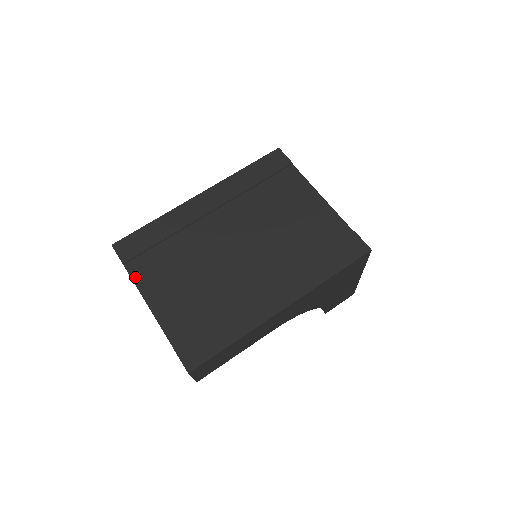
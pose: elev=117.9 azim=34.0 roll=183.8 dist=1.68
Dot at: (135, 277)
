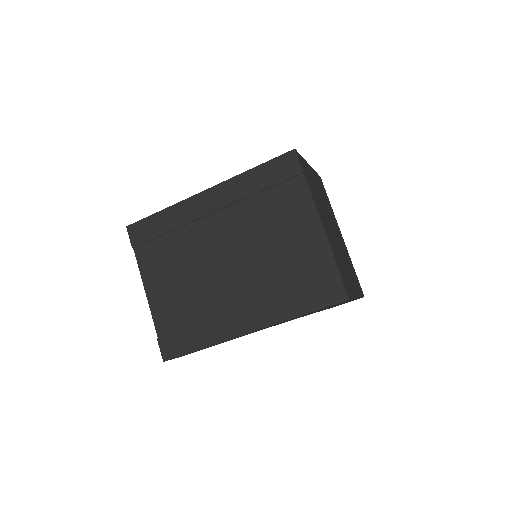
Dot at: (140, 263)
